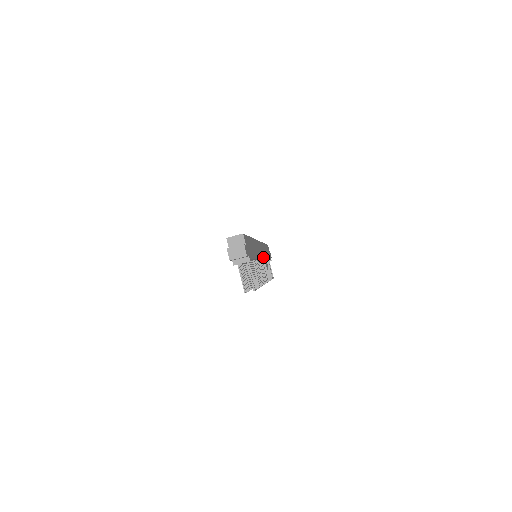
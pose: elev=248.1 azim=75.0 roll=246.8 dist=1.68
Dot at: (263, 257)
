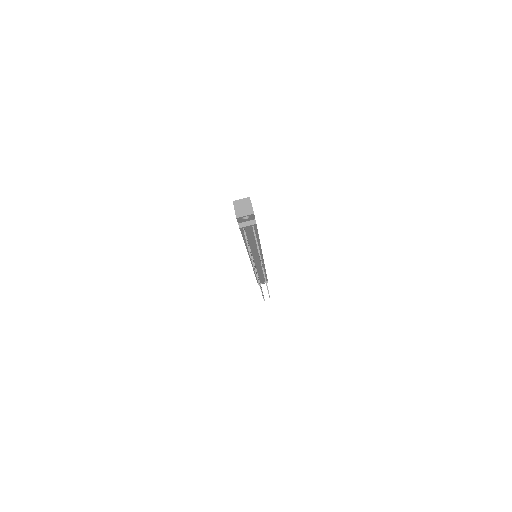
Dot at: occluded
